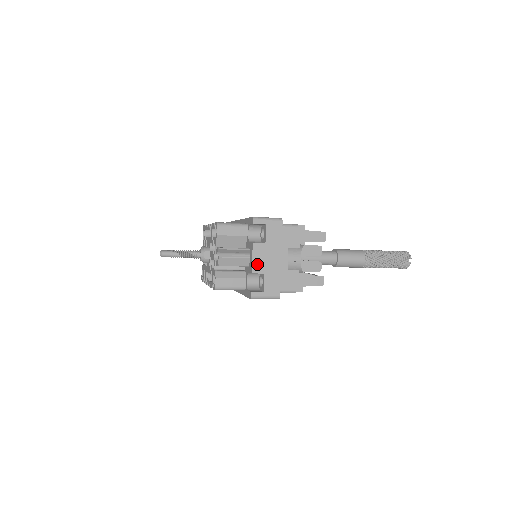
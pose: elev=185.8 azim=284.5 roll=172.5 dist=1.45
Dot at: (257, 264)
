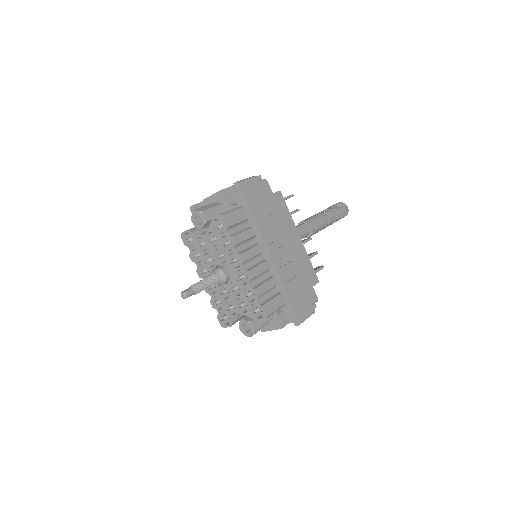
Dot at: occluded
